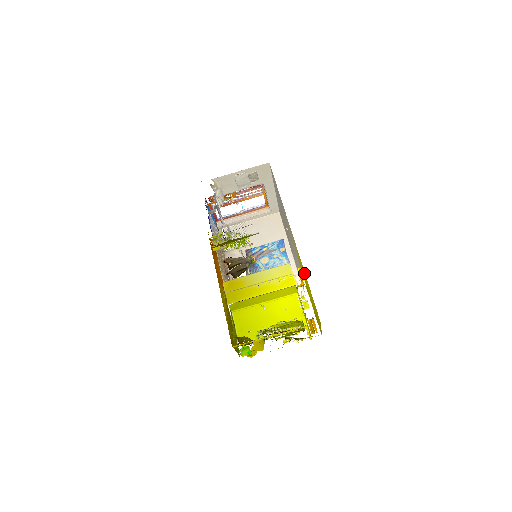
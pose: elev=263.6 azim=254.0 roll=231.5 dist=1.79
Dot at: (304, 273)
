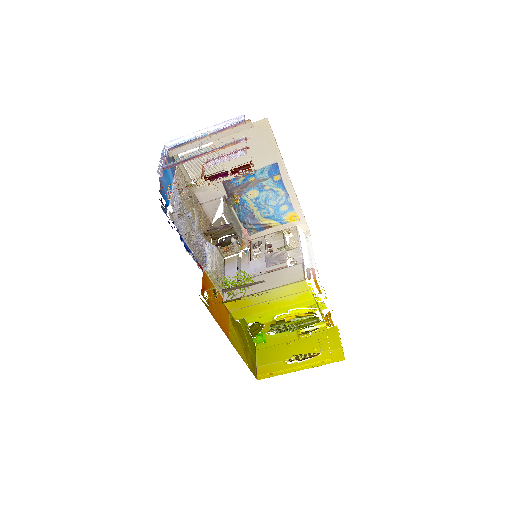
Dot at: occluded
